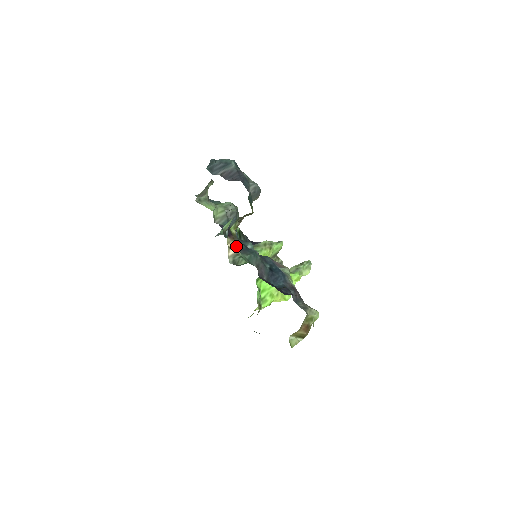
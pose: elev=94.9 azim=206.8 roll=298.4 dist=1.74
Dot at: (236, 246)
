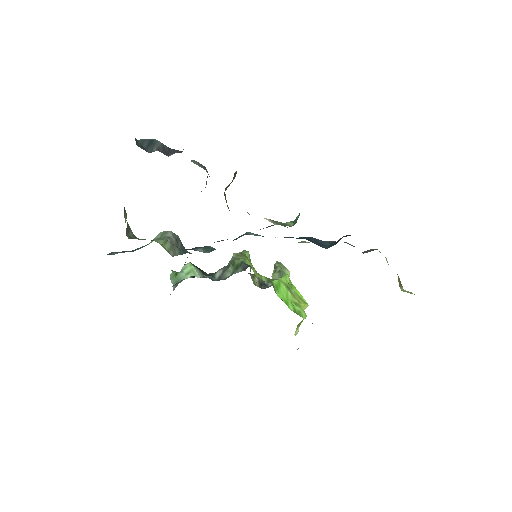
Dot at: occluded
